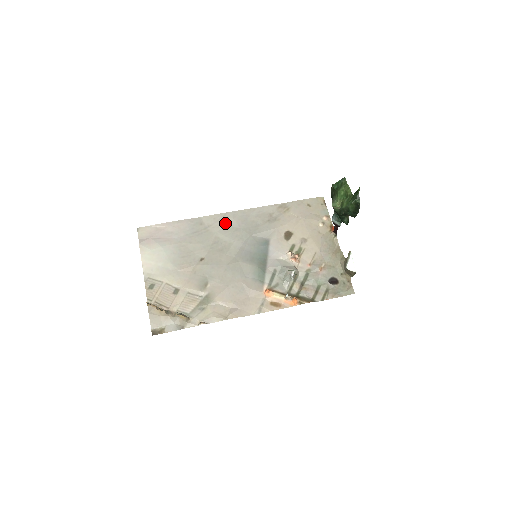
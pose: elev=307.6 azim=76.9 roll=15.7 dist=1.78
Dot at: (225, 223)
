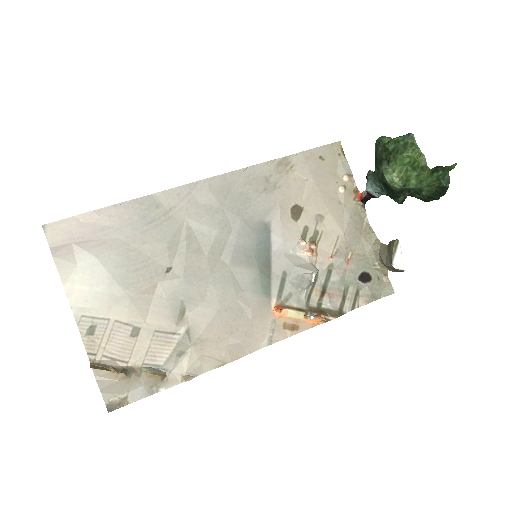
Dot at: (197, 201)
